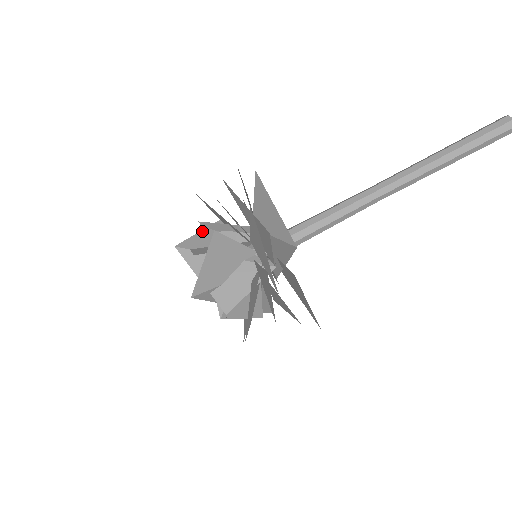
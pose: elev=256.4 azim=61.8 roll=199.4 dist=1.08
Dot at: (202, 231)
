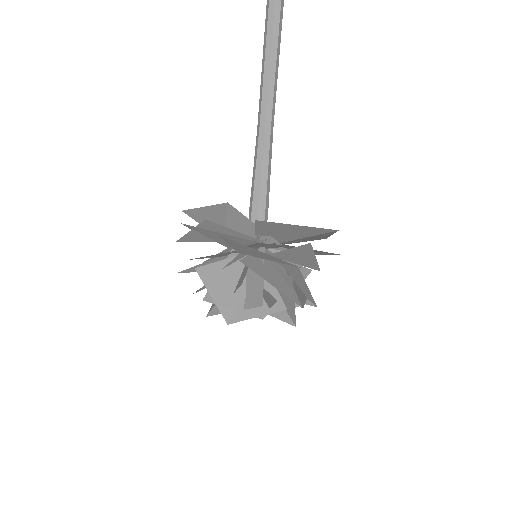
Dot at: occluded
